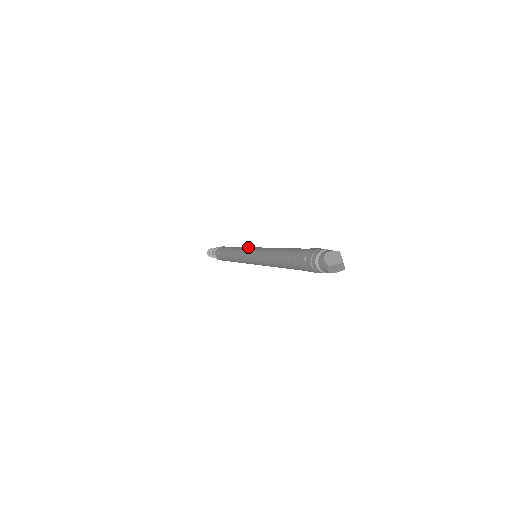
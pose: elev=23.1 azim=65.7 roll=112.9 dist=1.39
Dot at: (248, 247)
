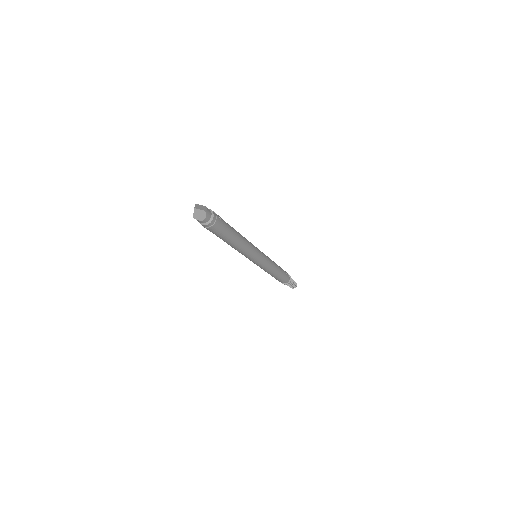
Dot at: occluded
